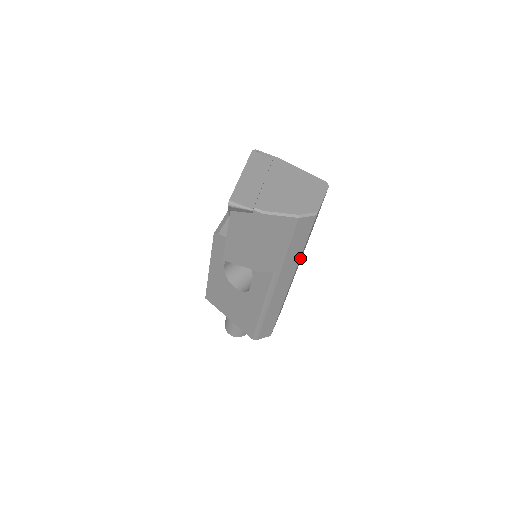
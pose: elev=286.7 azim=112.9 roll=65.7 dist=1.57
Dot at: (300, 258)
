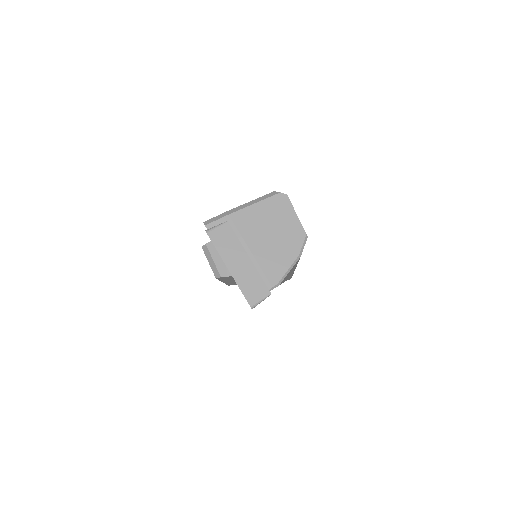
Dot at: occluded
